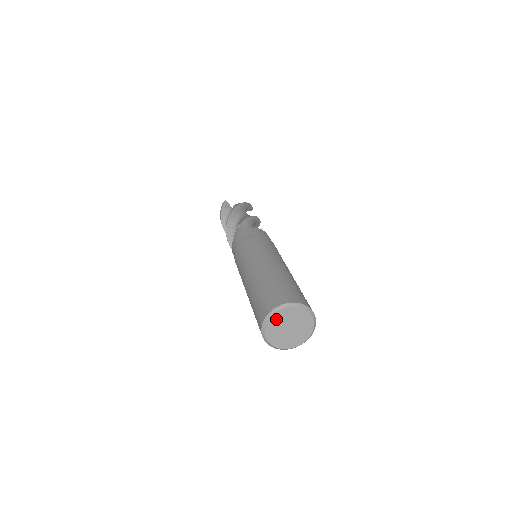
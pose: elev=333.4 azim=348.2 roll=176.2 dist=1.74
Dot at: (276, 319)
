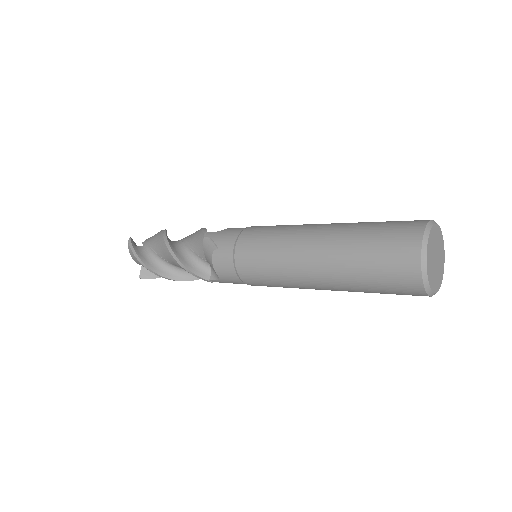
Dot at: (430, 244)
